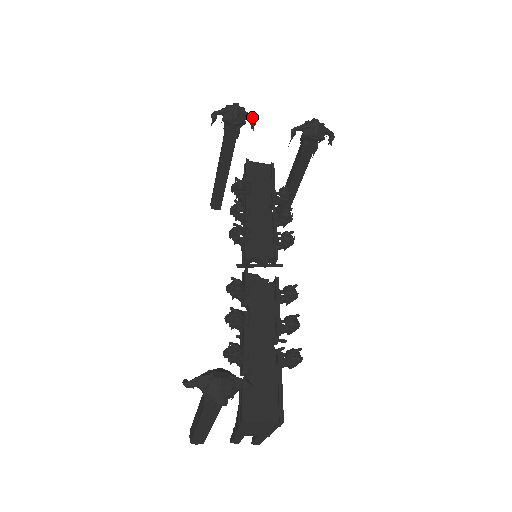
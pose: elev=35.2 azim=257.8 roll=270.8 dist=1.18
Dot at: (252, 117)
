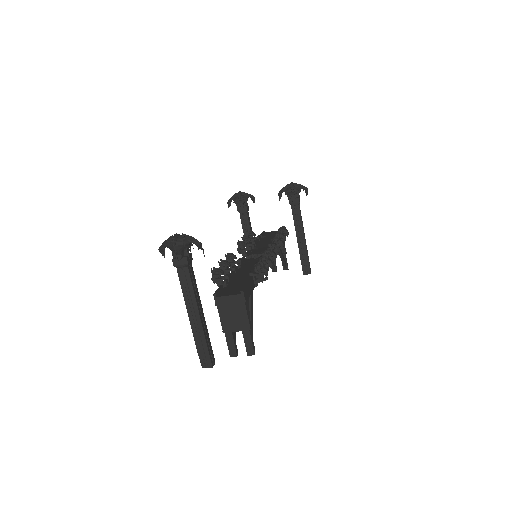
Dot at: (251, 195)
